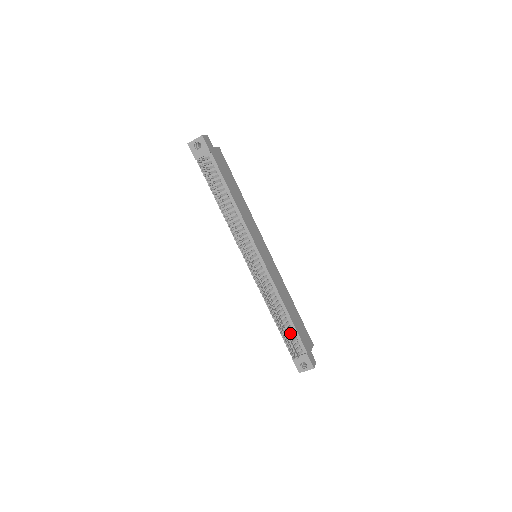
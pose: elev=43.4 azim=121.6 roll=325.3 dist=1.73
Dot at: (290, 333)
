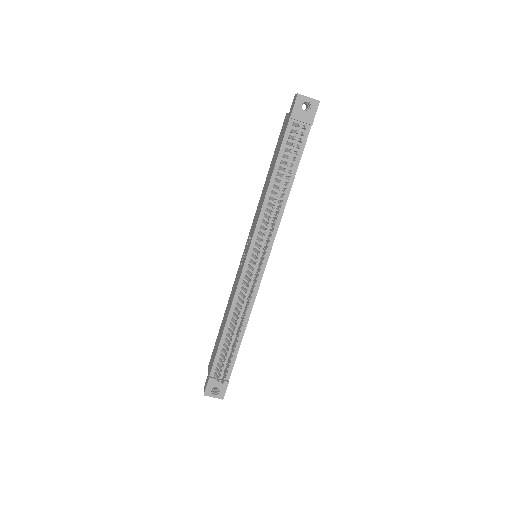
Dot at: occluded
